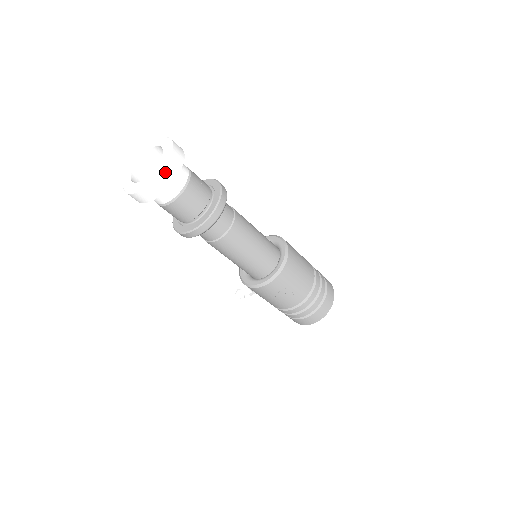
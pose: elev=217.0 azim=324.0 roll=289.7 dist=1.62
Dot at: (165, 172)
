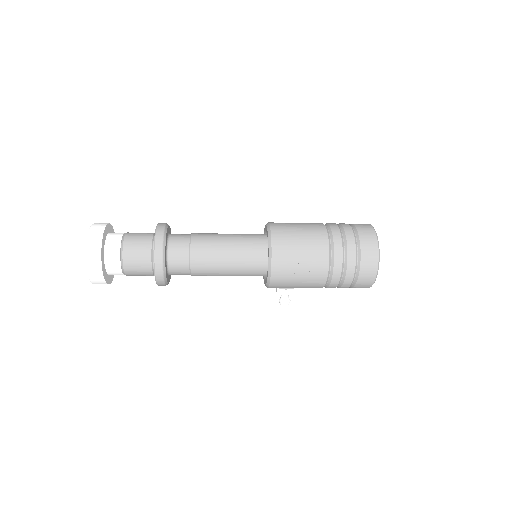
Dot at: (90, 245)
